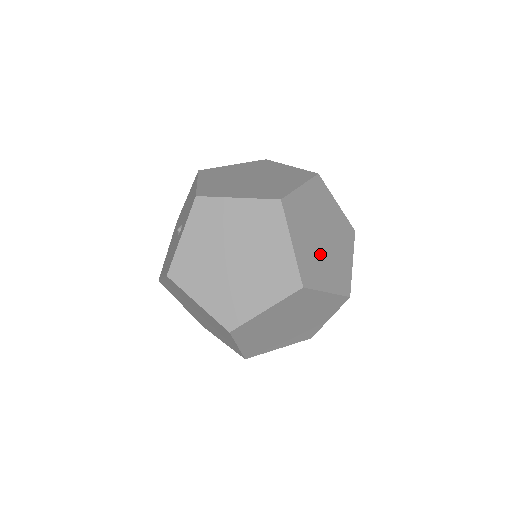
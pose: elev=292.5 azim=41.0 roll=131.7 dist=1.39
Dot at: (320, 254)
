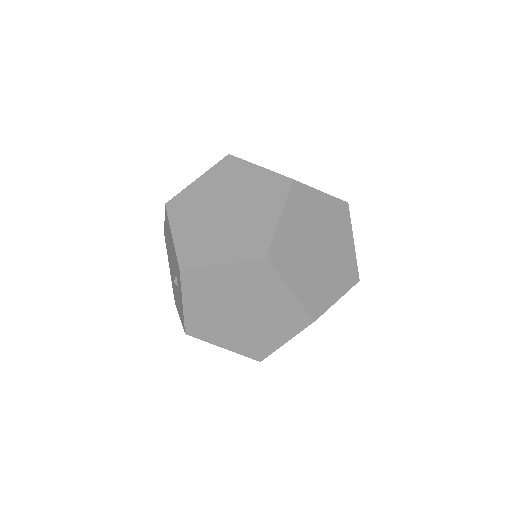
Dot at: (320, 270)
